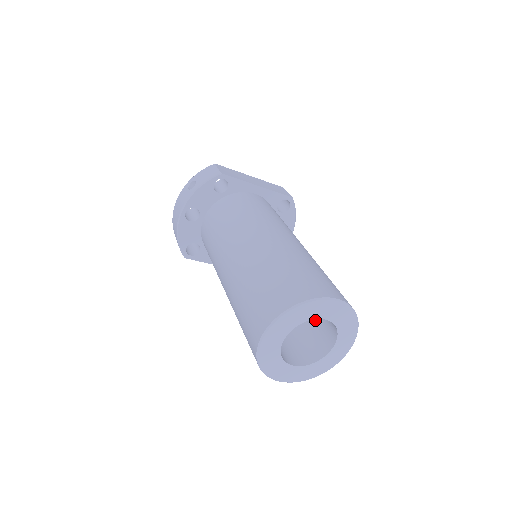
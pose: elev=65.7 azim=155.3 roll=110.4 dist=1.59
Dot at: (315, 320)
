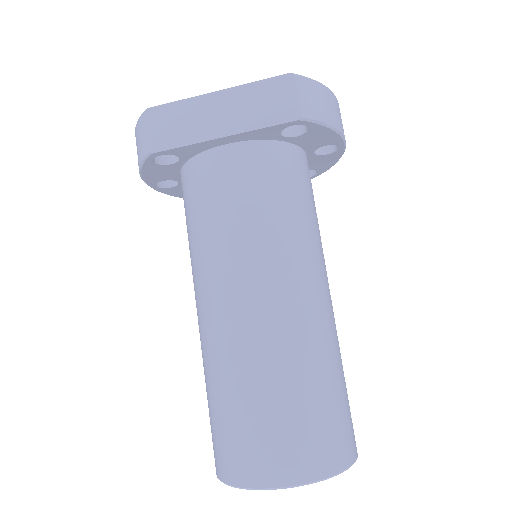
Dot at: occluded
